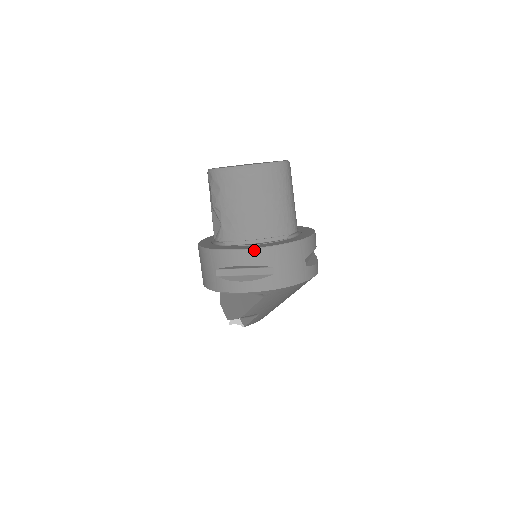
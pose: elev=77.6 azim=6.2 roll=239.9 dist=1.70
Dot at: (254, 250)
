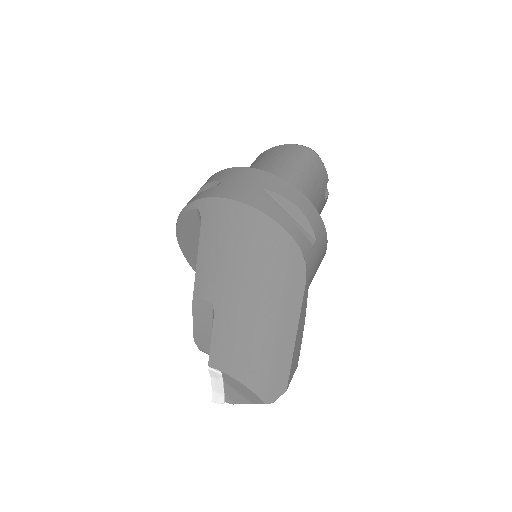
Dot at: (218, 172)
